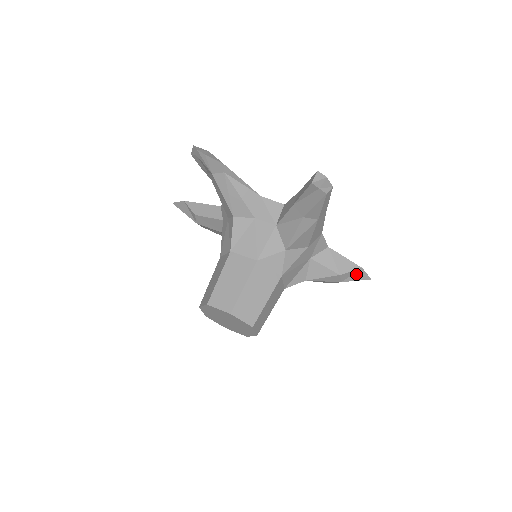
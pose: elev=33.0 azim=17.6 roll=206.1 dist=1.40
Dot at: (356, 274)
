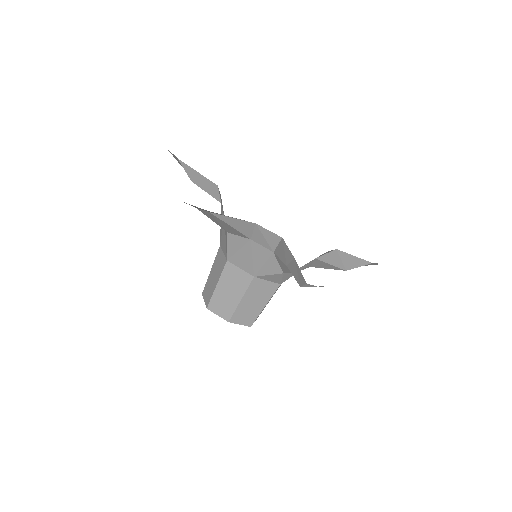
Dot at: occluded
